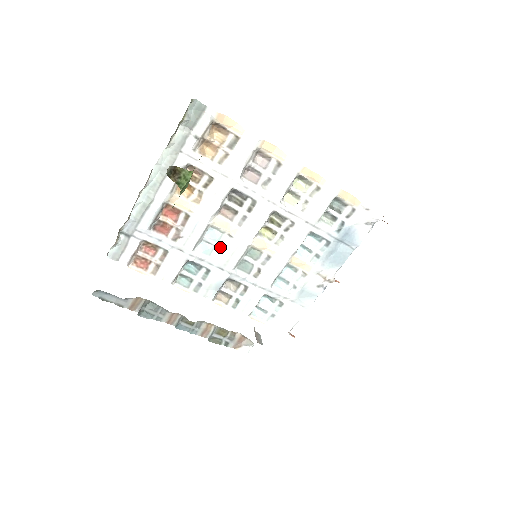
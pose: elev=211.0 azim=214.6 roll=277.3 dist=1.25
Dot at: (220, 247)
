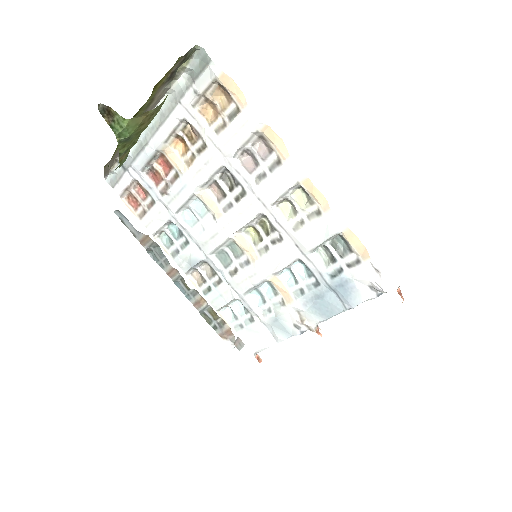
Dot at: (203, 224)
